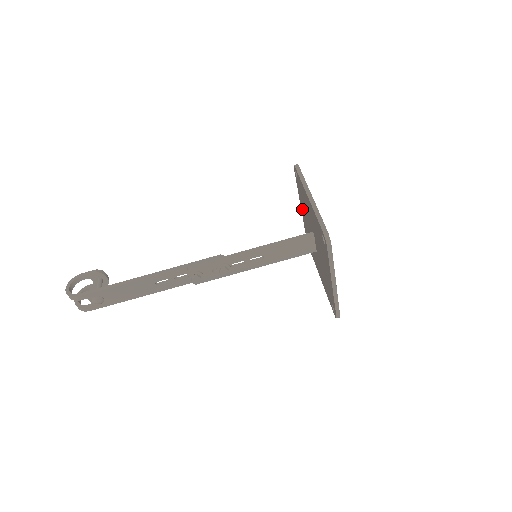
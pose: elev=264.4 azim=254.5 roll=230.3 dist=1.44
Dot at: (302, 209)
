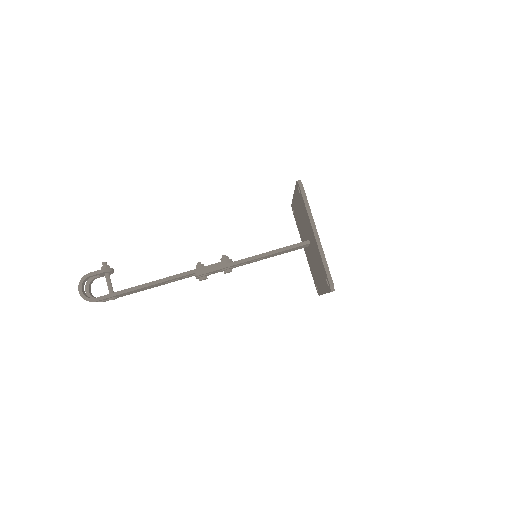
Dot at: (296, 201)
